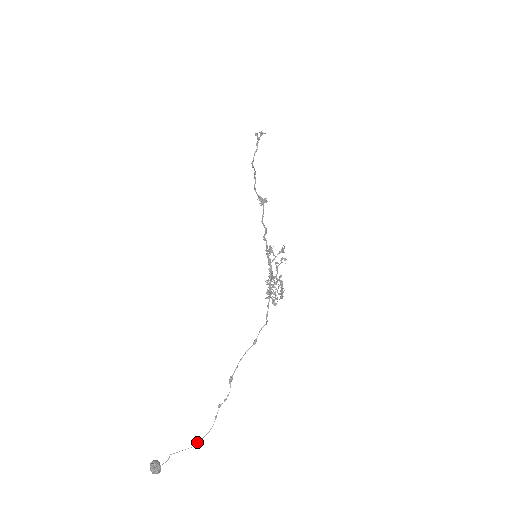
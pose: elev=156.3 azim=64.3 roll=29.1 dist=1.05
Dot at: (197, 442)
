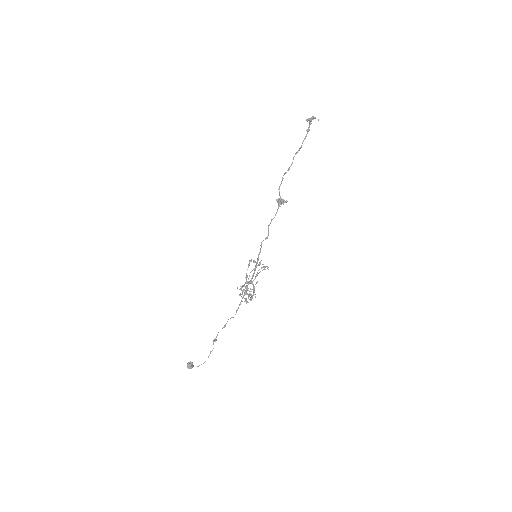
Dot at: occluded
